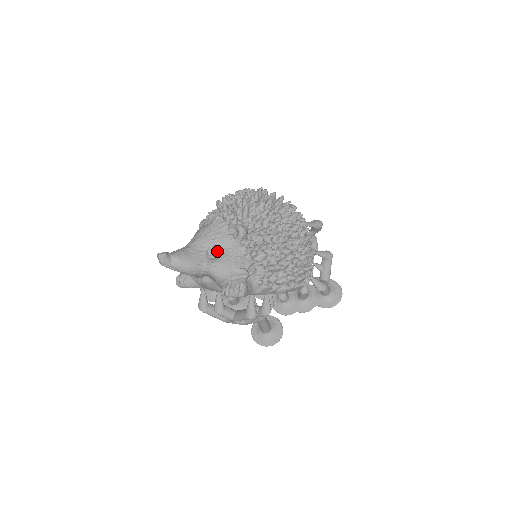
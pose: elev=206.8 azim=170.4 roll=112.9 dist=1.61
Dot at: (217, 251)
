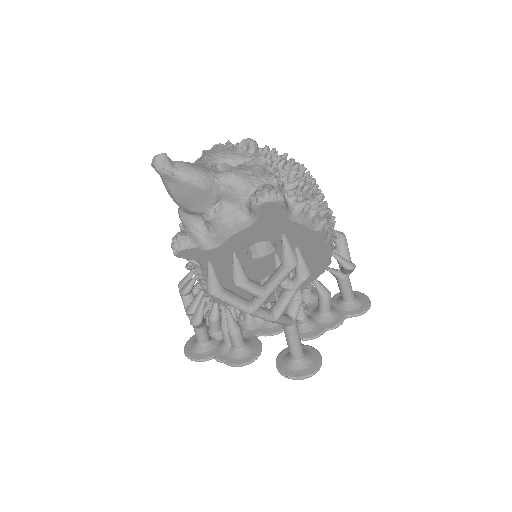
Dot at: (228, 166)
